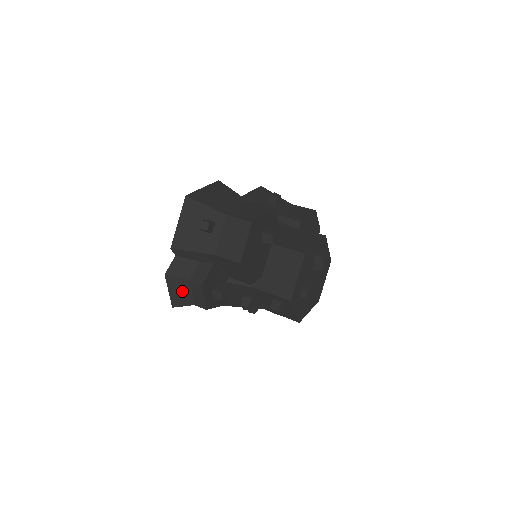
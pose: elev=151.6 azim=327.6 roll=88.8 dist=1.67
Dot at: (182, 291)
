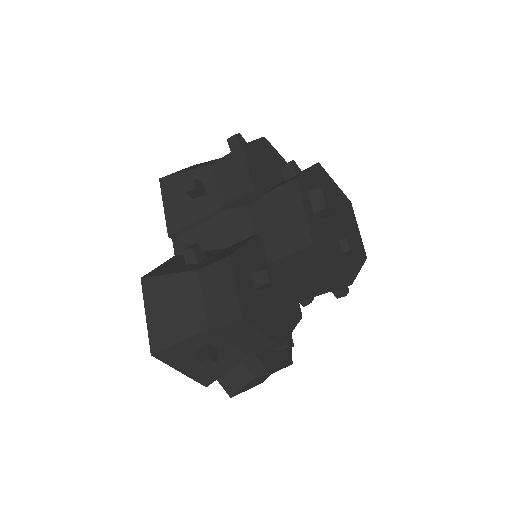
Dot at: (257, 381)
